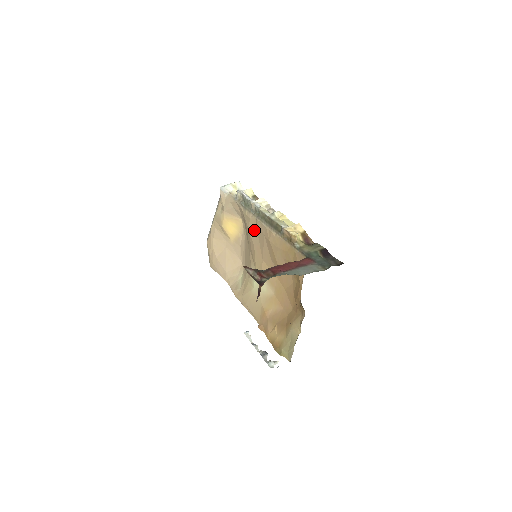
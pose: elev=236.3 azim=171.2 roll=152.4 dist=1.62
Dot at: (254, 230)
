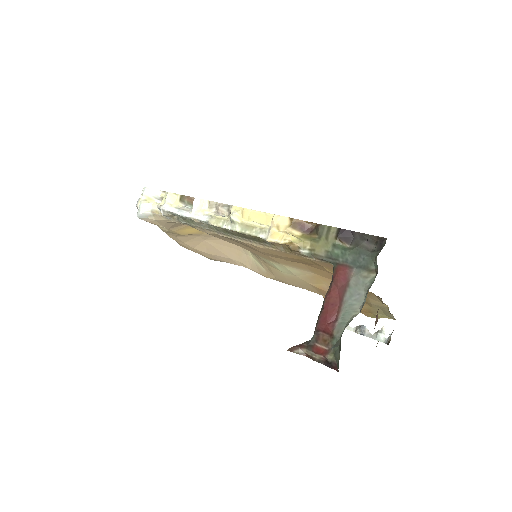
Dot at: (227, 240)
